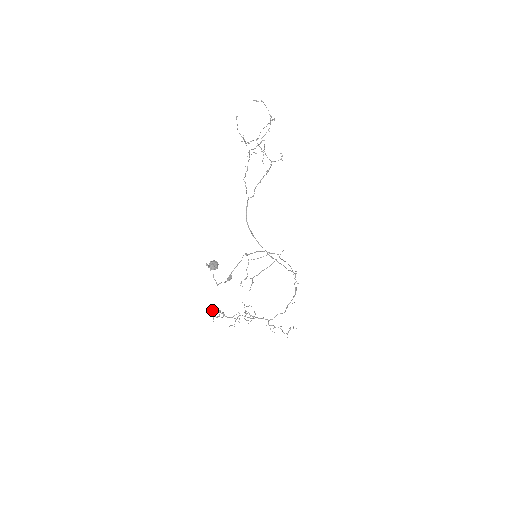
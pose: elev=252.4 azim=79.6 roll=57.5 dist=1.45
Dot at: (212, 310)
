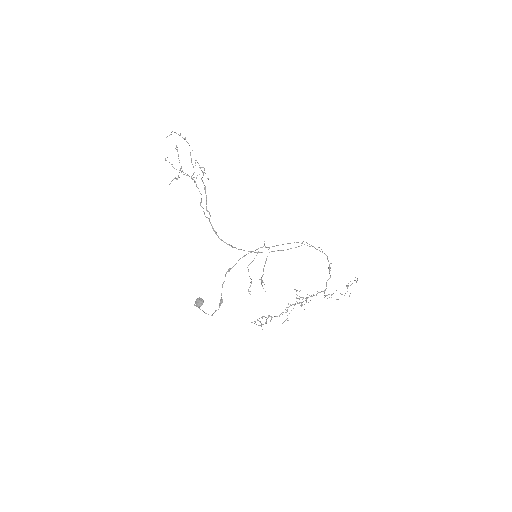
Dot at: occluded
